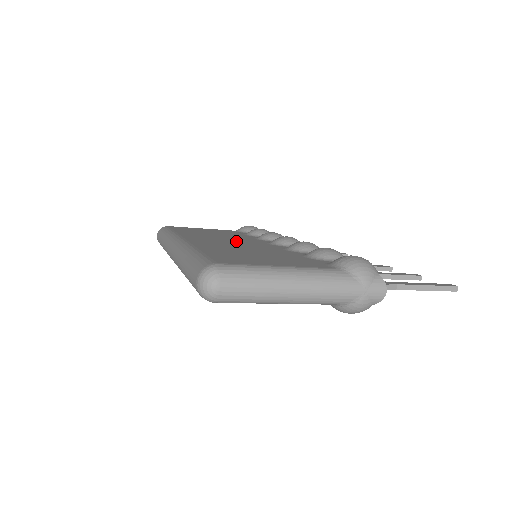
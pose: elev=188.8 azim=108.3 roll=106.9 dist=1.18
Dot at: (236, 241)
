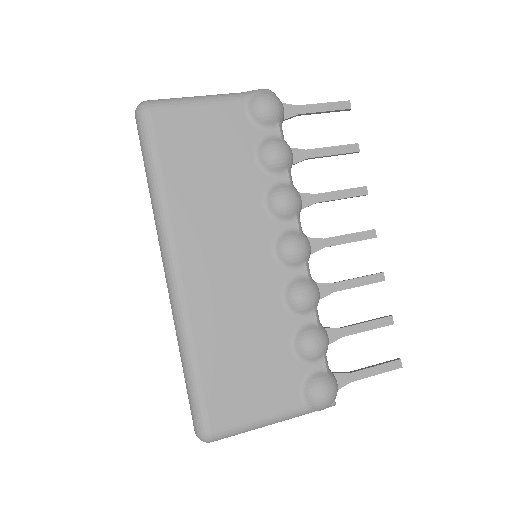
Dot at: (237, 255)
